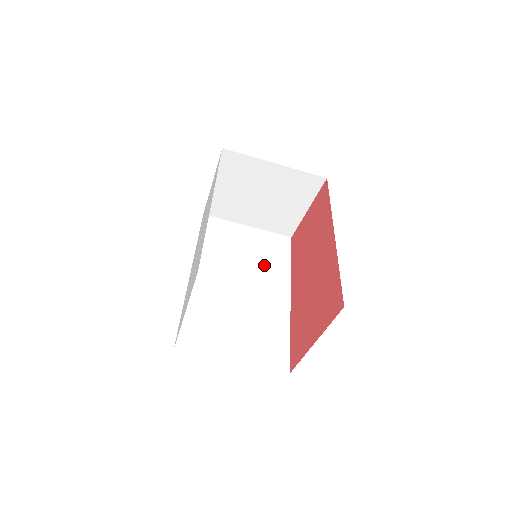
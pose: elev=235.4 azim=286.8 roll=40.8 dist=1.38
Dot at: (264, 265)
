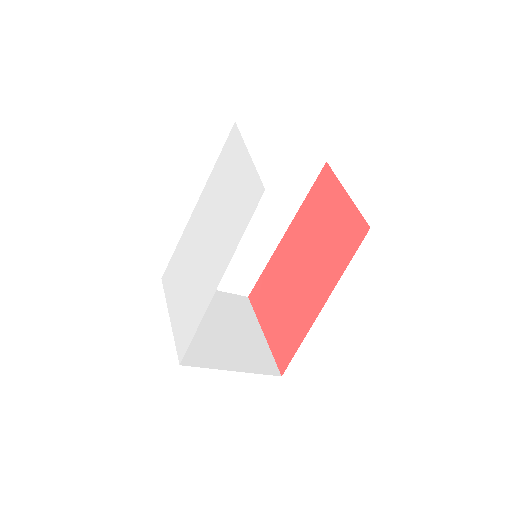
Dot at: (276, 199)
